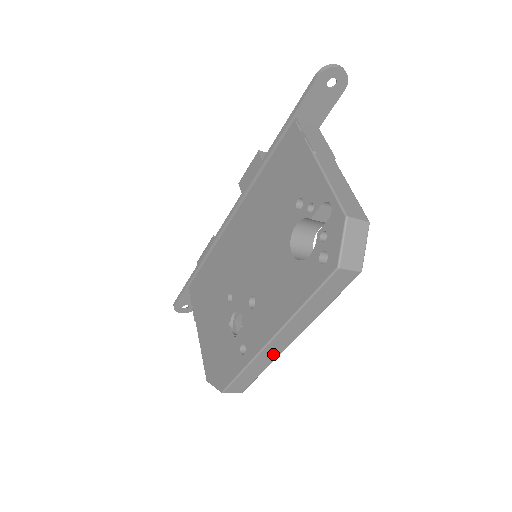
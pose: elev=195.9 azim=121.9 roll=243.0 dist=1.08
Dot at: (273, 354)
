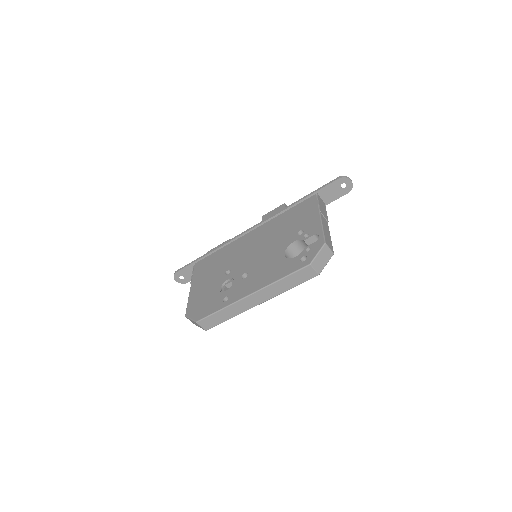
Dot at: (244, 308)
